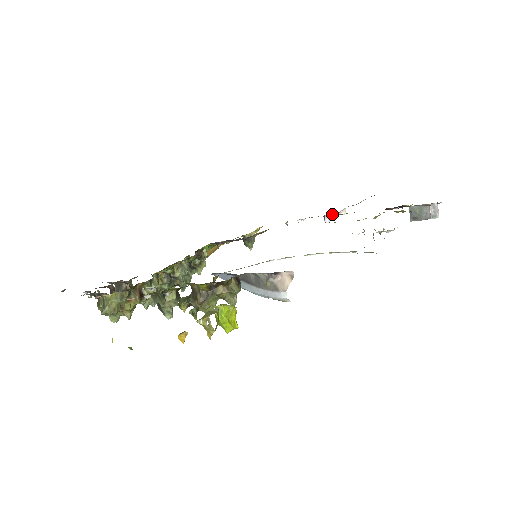
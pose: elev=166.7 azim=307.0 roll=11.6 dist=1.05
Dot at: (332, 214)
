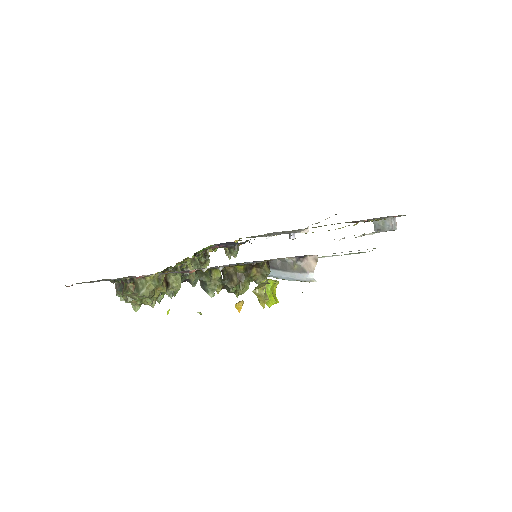
Dot at: occluded
